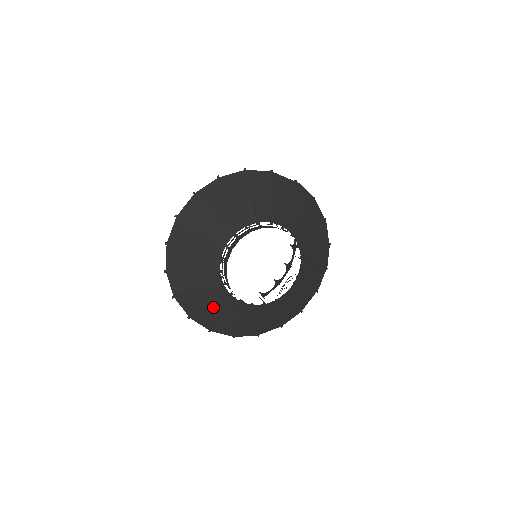
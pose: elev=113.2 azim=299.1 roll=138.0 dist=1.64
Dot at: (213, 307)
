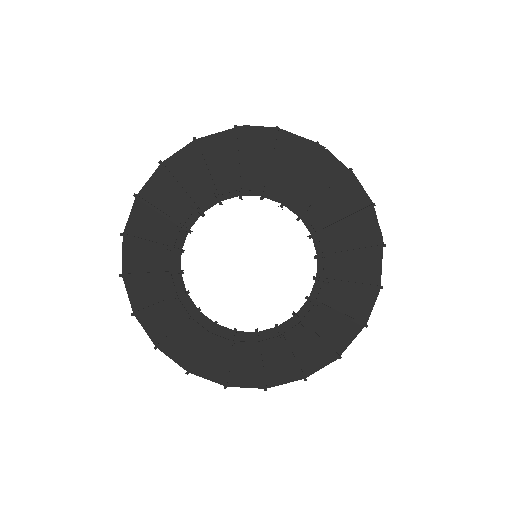
Dot at: (235, 359)
